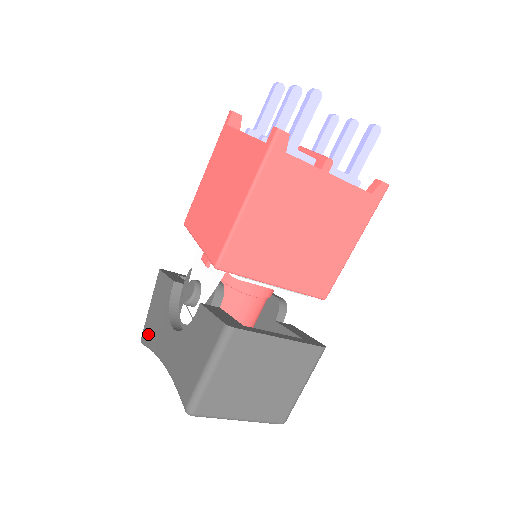
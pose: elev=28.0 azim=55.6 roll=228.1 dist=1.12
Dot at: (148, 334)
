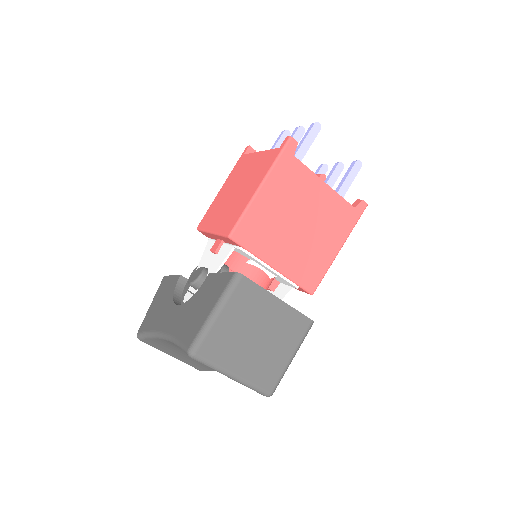
Dot at: (147, 324)
